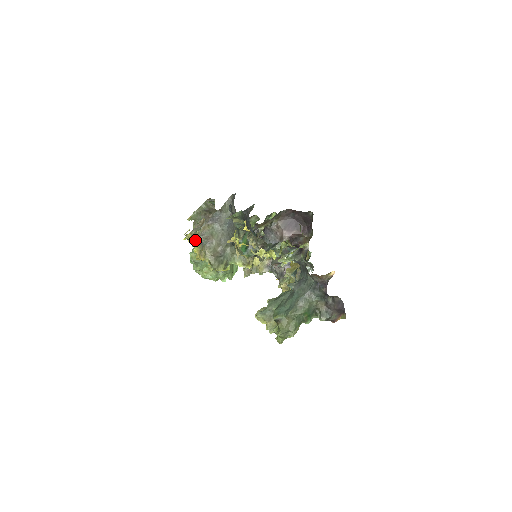
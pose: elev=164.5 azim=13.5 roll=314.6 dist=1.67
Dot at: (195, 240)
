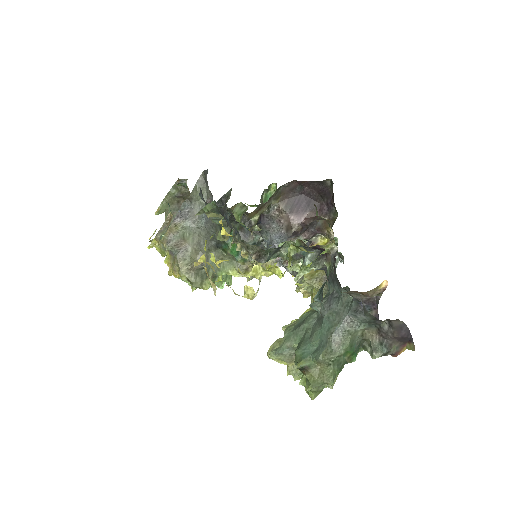
Dot at: (163, 248)
